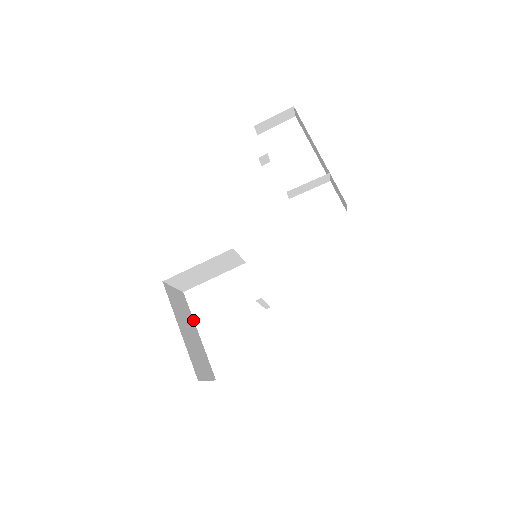
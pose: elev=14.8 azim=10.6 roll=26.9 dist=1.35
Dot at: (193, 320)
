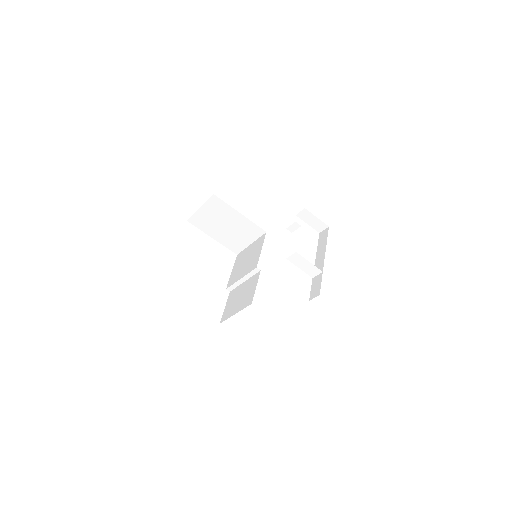
Dot at: occluded
